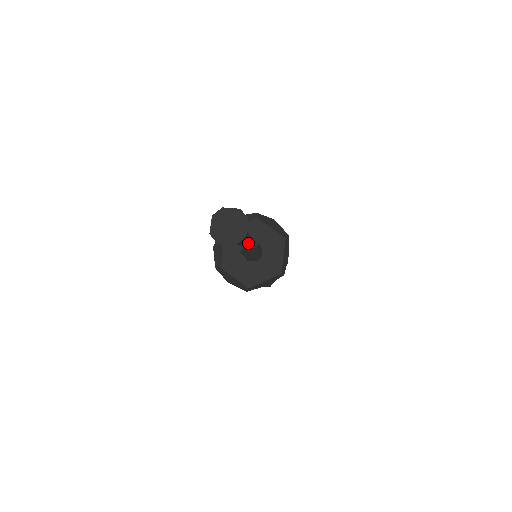
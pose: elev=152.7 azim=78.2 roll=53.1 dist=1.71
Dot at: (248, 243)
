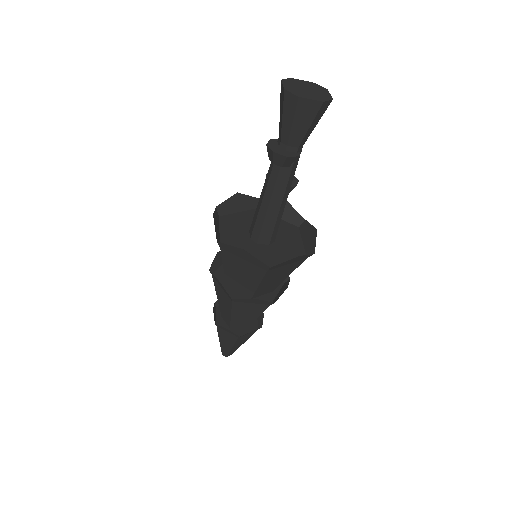
Dot at: (297, 163)
